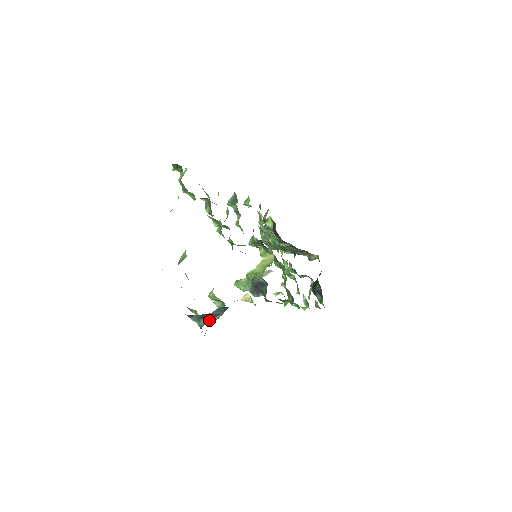
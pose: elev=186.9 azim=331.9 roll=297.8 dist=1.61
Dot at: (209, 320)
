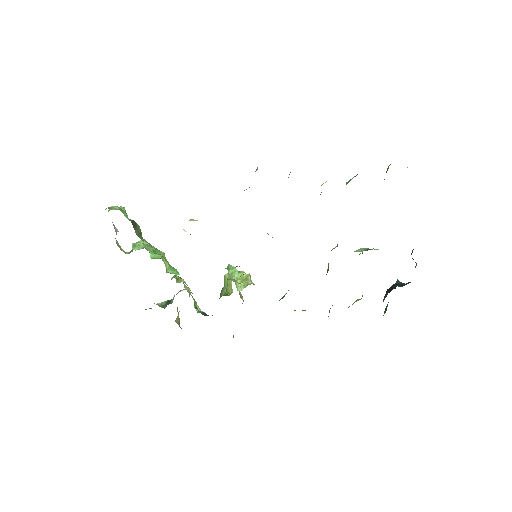
Dot at: occluded
